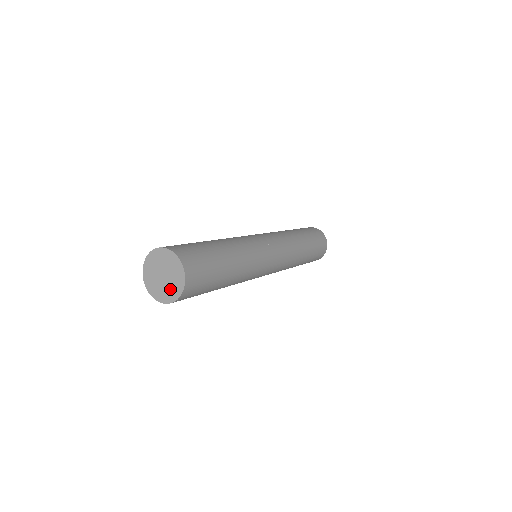
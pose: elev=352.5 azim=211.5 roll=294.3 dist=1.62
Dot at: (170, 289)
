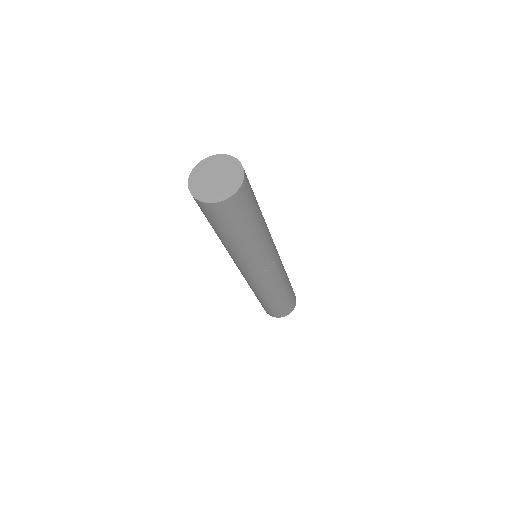
Dot at: (226, 186)
